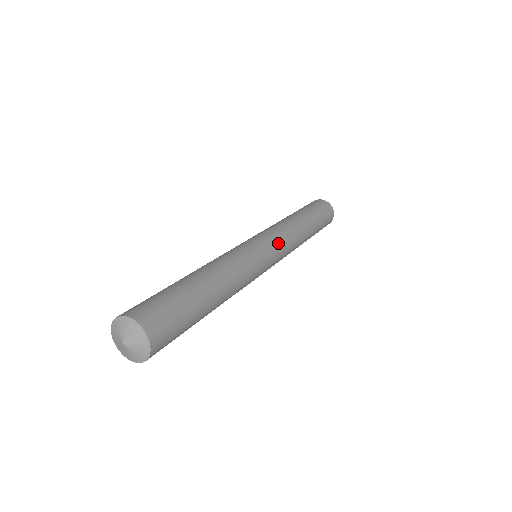
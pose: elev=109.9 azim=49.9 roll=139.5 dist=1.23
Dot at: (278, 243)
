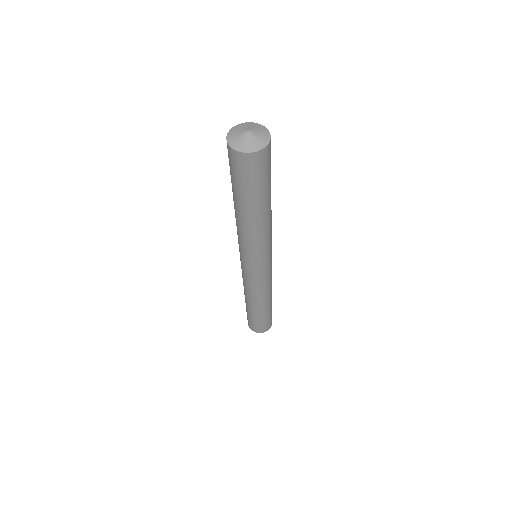
Dot at: occluded
